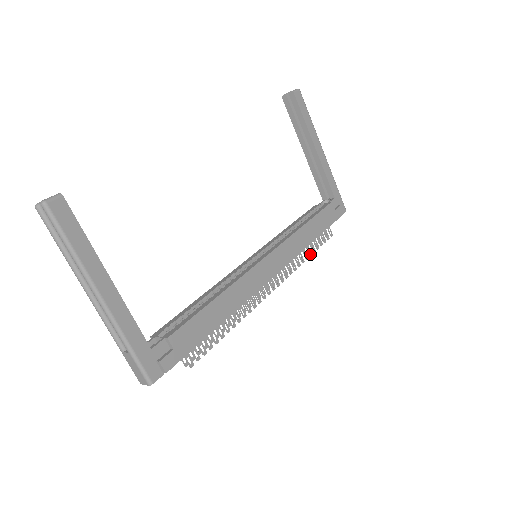
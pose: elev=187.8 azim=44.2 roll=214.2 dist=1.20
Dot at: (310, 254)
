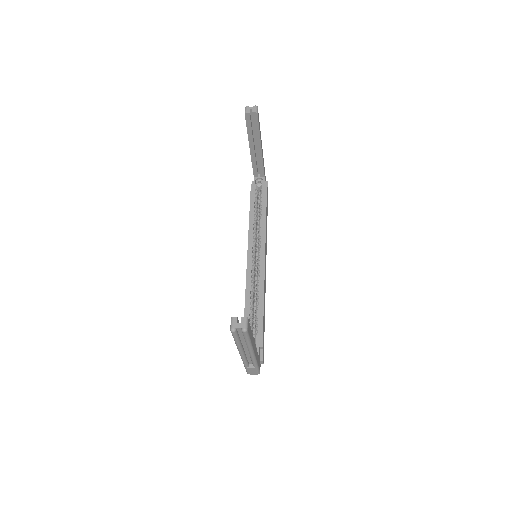
Dot at: occluded
